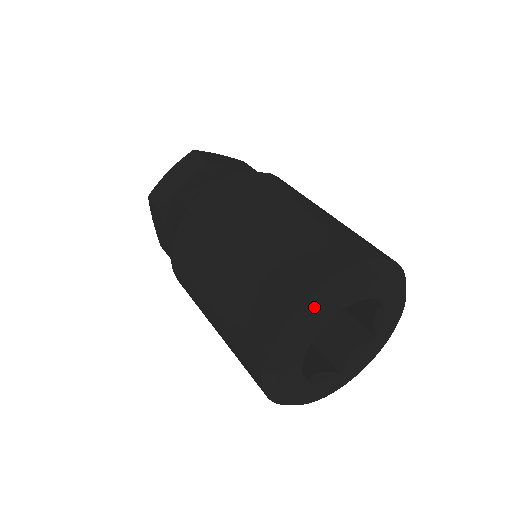
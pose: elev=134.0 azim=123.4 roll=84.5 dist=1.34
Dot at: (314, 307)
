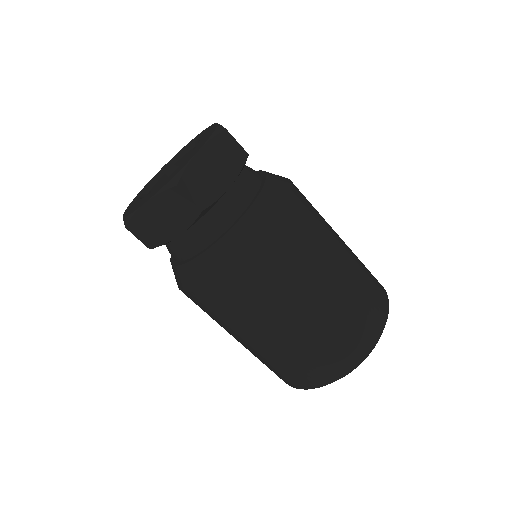
Dot at: occluded
